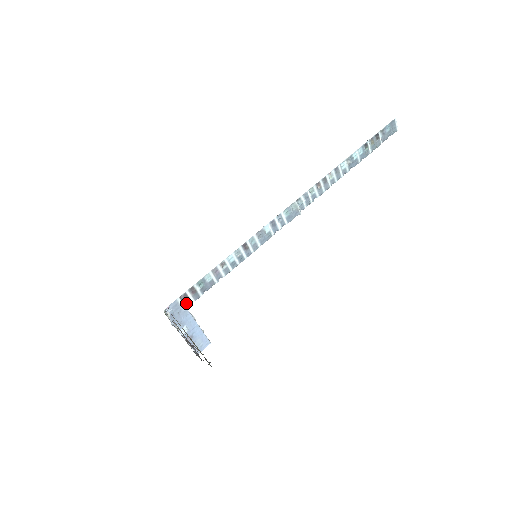
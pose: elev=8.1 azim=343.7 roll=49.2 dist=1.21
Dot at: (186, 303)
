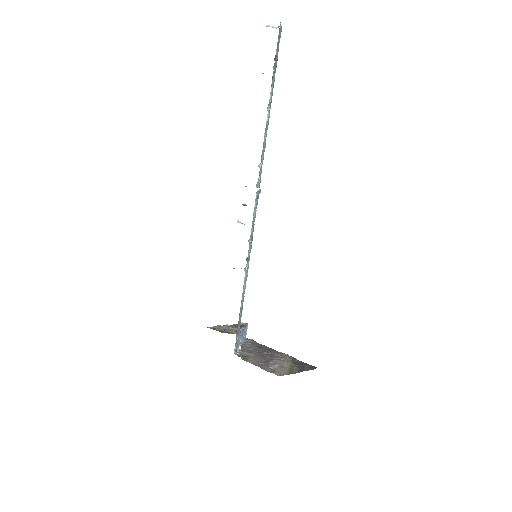
Dot at: (238, 333)
